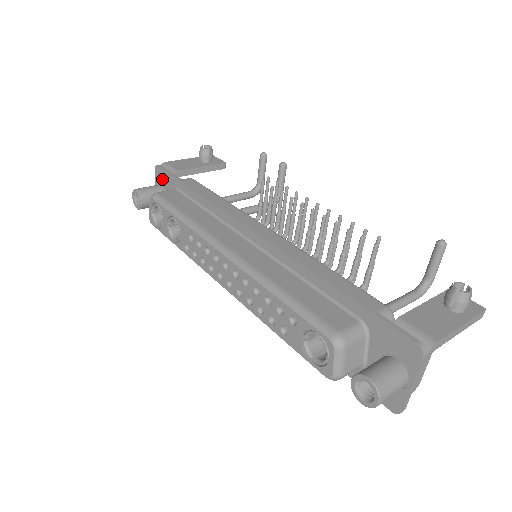
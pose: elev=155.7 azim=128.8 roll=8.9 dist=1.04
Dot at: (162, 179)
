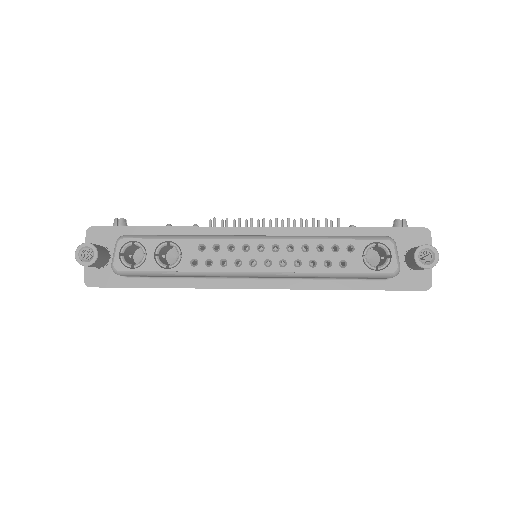
Dot at: (102, 238)
